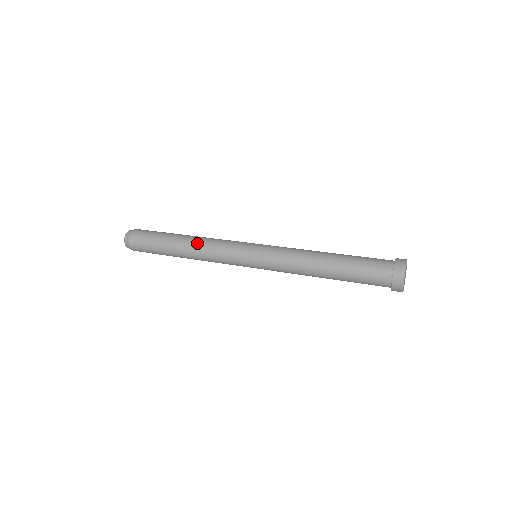
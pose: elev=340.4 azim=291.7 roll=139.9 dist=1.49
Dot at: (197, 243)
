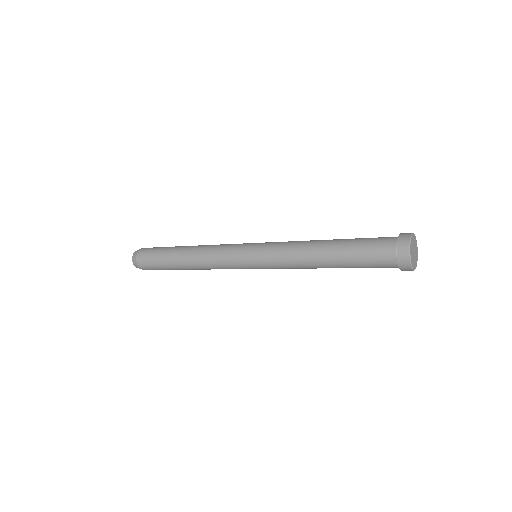
Dot at: (196, 257)
